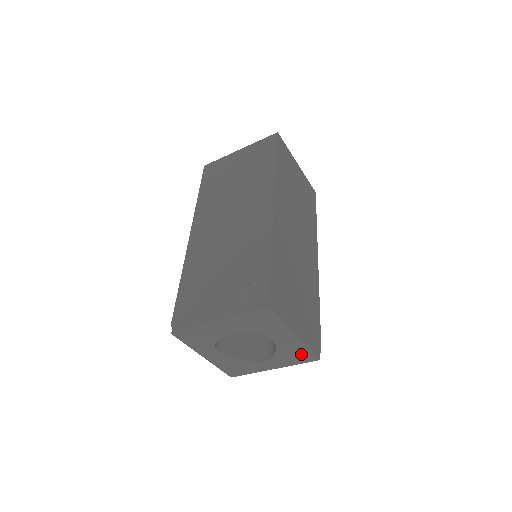
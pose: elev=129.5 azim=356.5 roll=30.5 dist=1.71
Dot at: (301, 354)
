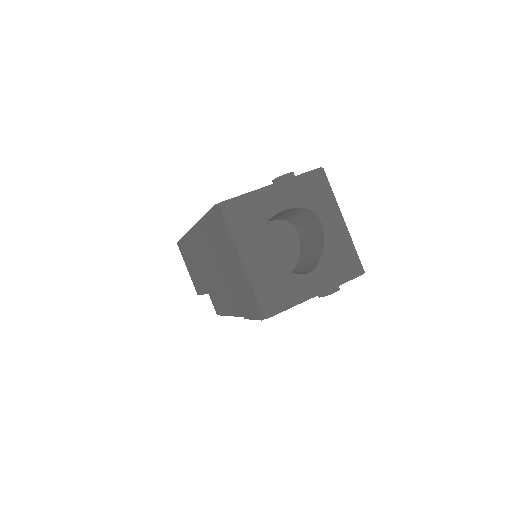
Dot at: (346, 260)
